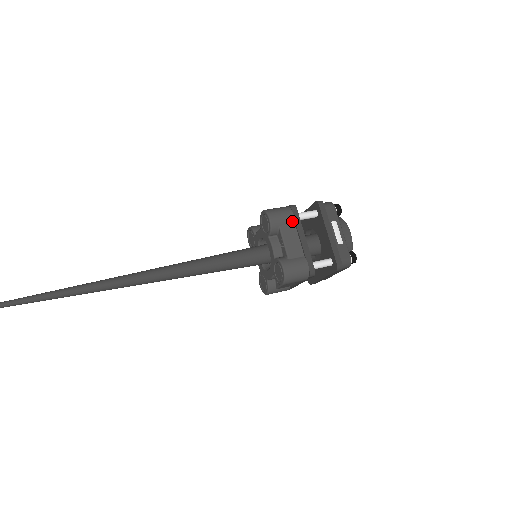
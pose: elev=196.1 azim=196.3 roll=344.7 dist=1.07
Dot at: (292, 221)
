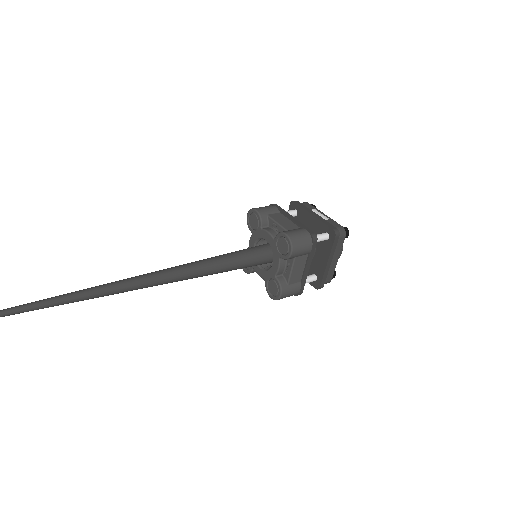
Dot at: (277, 211)
